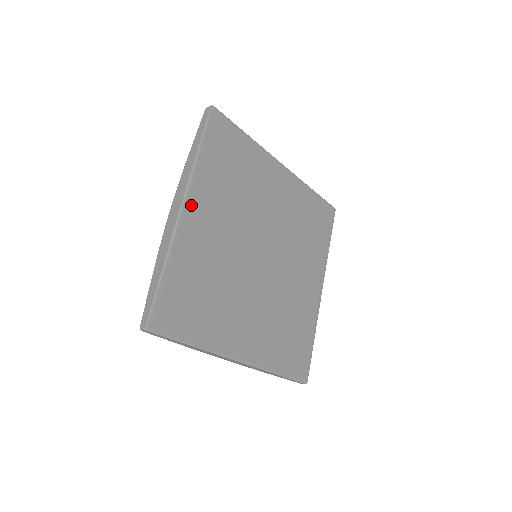
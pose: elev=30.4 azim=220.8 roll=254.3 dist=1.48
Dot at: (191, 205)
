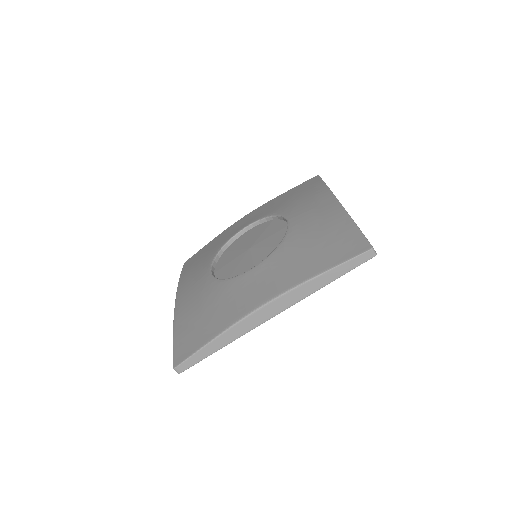
Dot at: occluded
